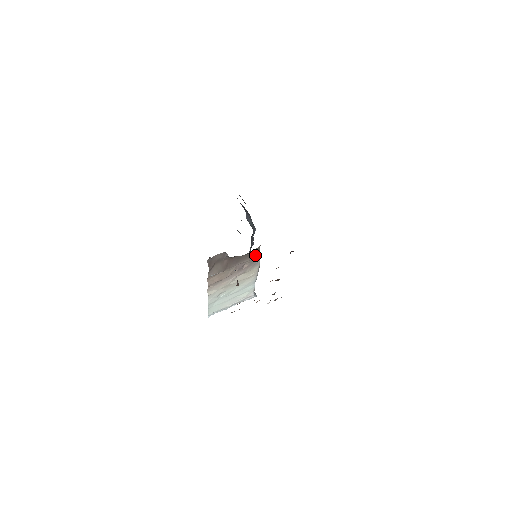
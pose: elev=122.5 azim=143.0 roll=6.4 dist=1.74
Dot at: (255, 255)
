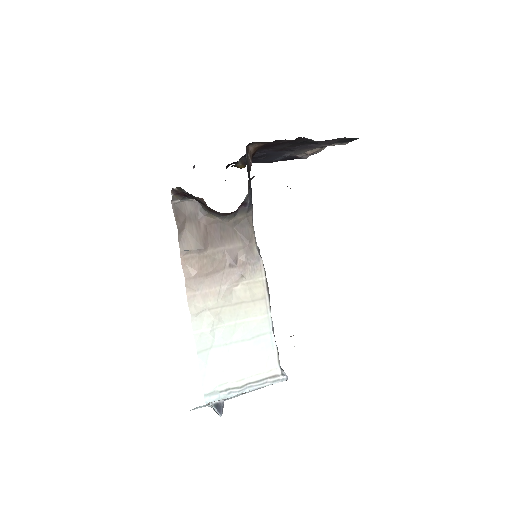
Dot at: (248, 237)
